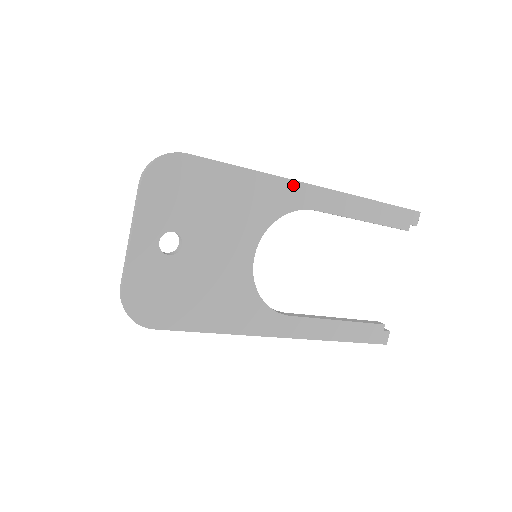
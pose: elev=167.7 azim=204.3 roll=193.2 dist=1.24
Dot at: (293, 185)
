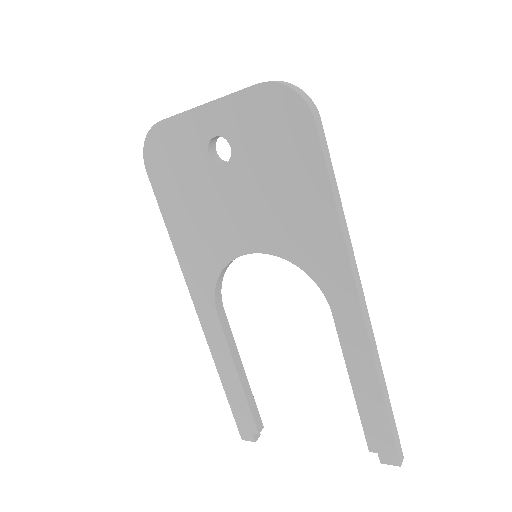
Dot at: (347, 275)
